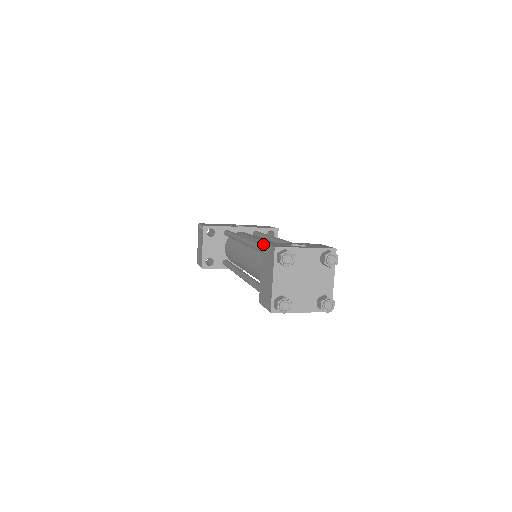
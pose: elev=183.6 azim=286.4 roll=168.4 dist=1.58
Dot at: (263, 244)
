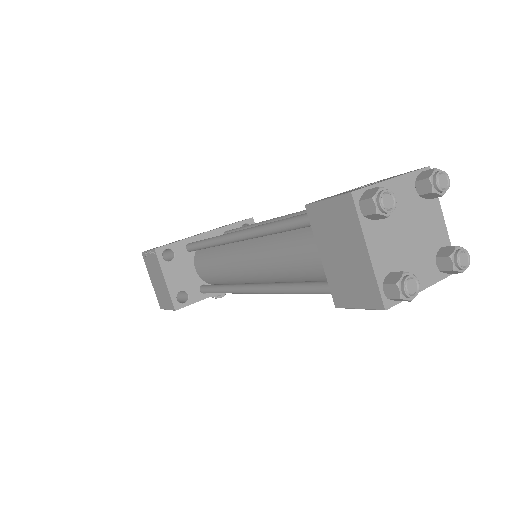
Dot at: (308, 207)
